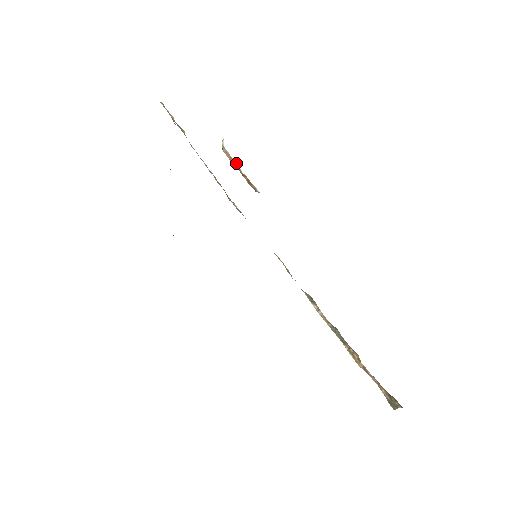
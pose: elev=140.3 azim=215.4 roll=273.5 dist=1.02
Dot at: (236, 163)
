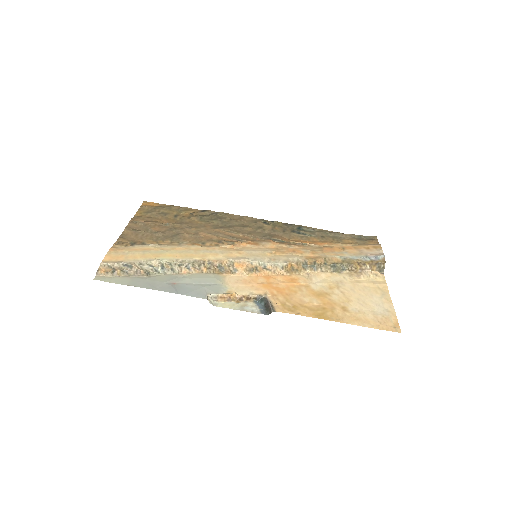
Dot at: (227, 296)
